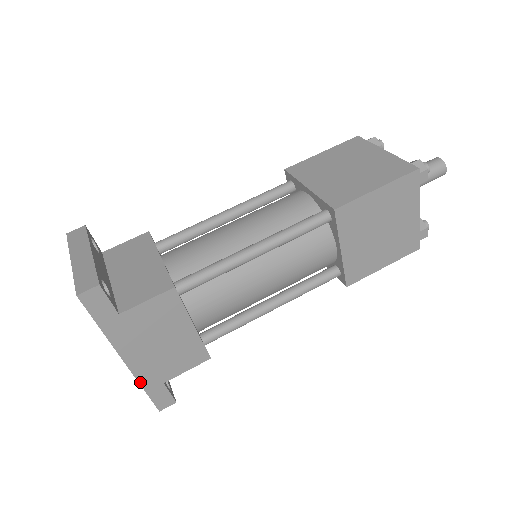
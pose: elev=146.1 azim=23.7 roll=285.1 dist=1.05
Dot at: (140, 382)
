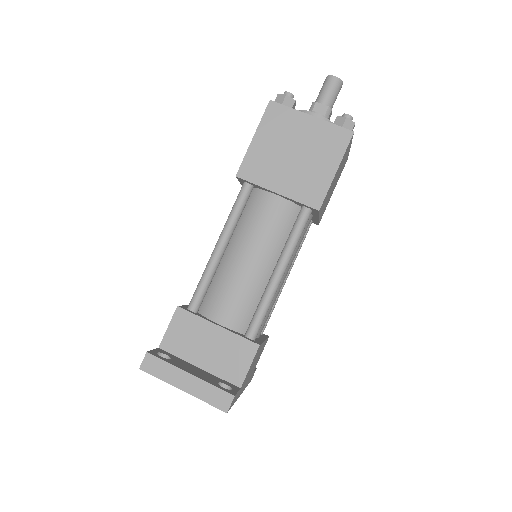
Dot at: occluded
